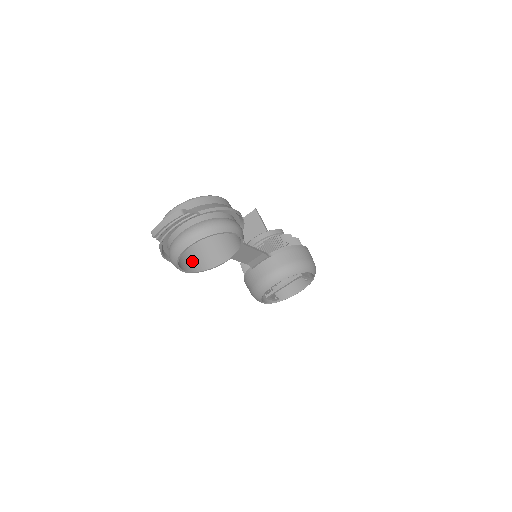
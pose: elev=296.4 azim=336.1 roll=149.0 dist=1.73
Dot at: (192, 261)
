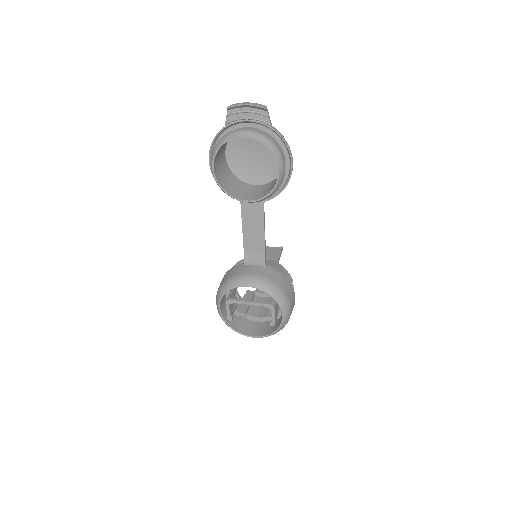
Dot at: (222, 177)
